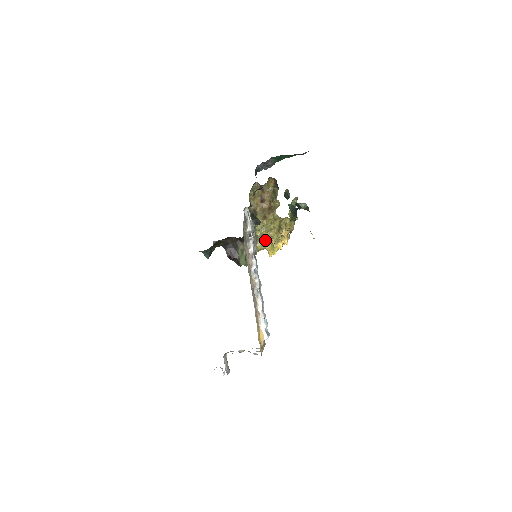
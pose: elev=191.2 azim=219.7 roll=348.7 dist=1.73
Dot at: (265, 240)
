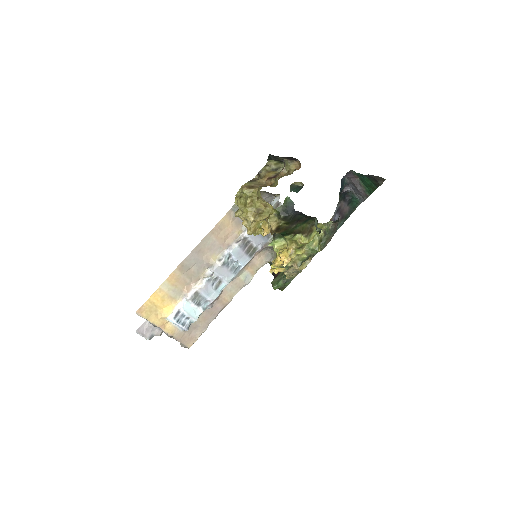
Dot at: (237, 213)
